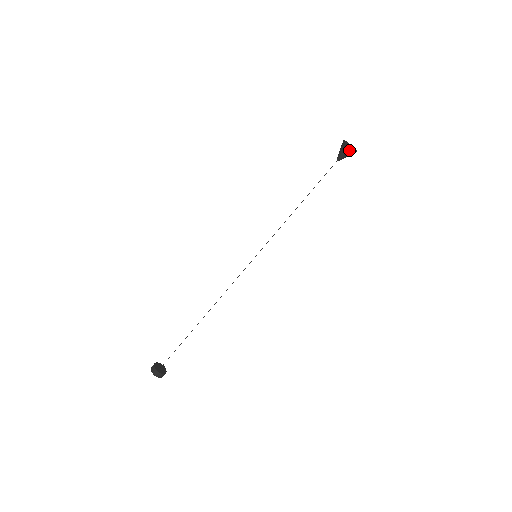
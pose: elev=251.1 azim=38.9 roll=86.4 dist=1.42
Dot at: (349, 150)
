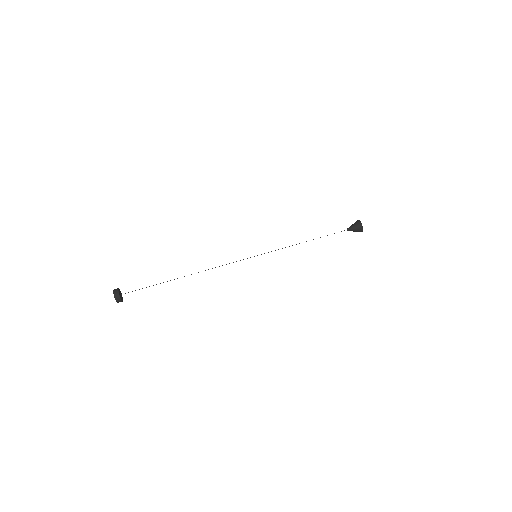
Dot at: (357, 223)
